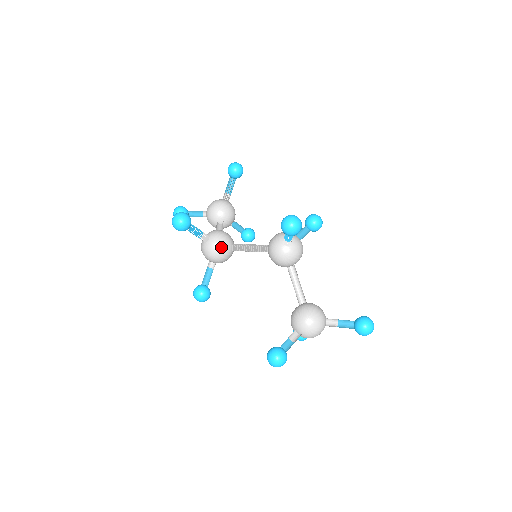
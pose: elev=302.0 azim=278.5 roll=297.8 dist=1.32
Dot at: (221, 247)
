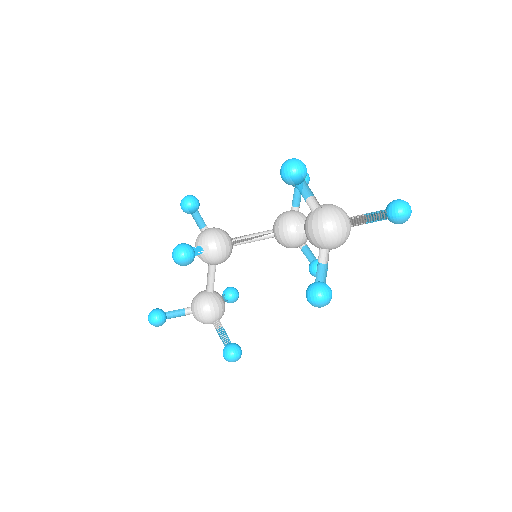
Dot at: (221, 229)
